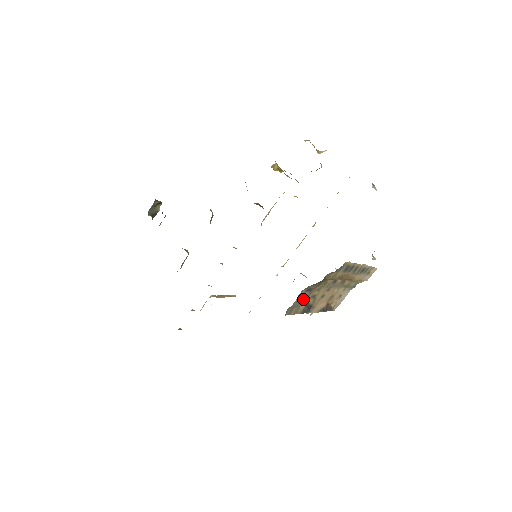
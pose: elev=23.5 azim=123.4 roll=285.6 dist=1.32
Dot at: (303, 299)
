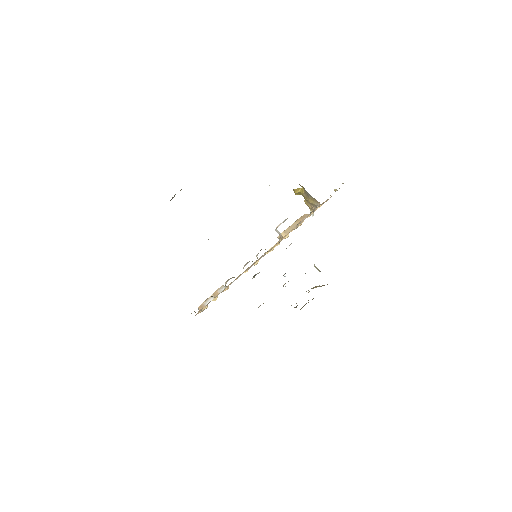
Dot at: (312, 299)
